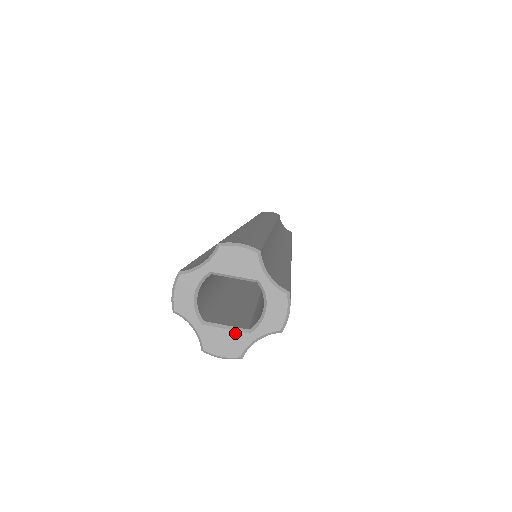
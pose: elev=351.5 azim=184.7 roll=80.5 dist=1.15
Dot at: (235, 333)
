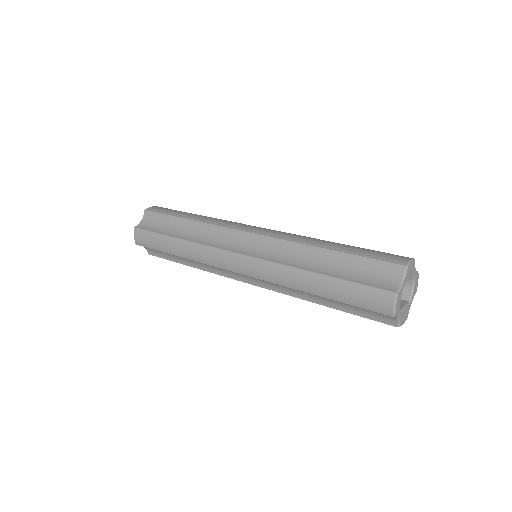
Dot at: (407, 307)
